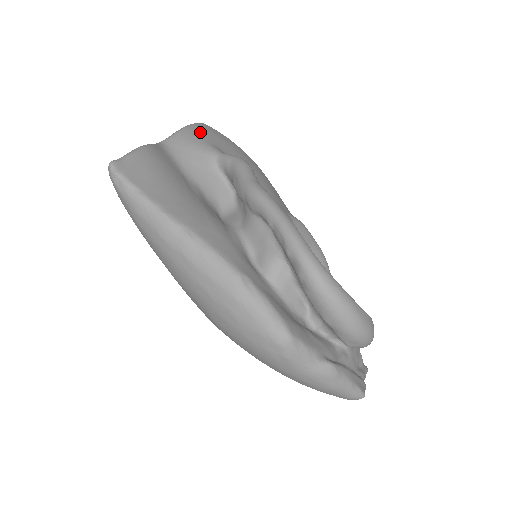
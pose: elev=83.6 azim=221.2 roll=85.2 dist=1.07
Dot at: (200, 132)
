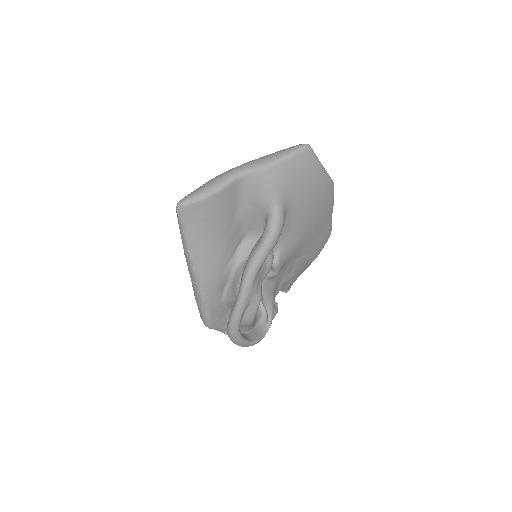
Dot at: (284, 173)
